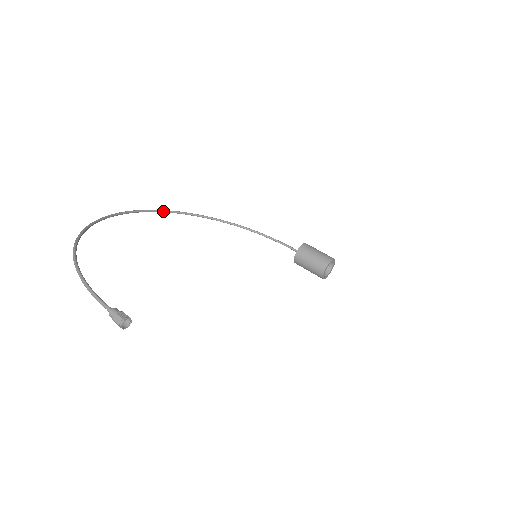
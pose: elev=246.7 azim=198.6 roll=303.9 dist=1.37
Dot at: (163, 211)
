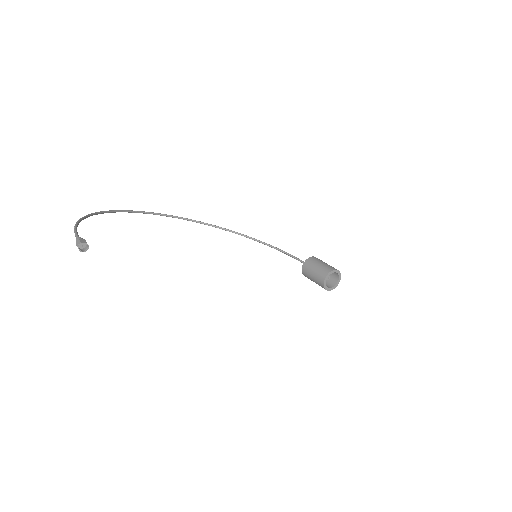
Dot at: (193, 220)
